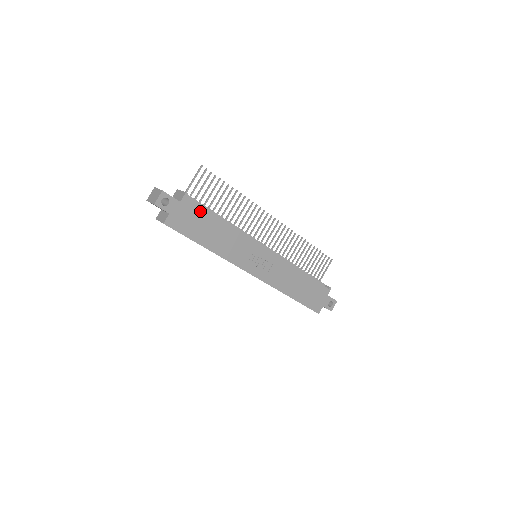
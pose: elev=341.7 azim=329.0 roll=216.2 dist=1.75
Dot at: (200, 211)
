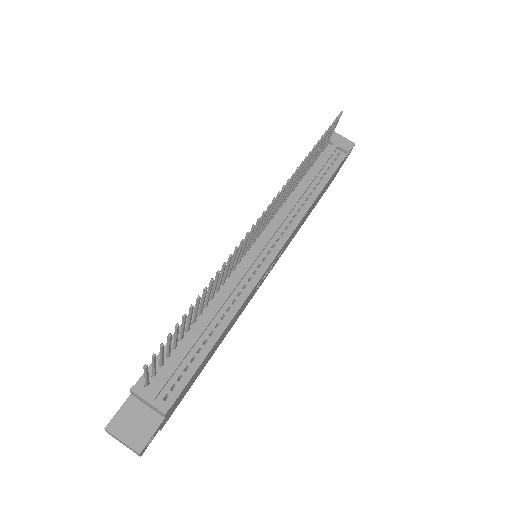
Dot at: (190, 380)
